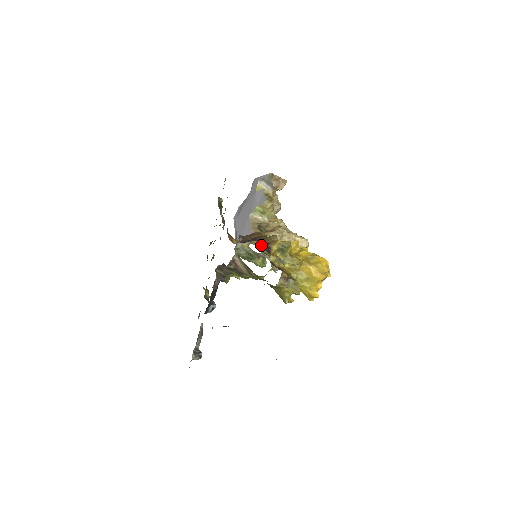
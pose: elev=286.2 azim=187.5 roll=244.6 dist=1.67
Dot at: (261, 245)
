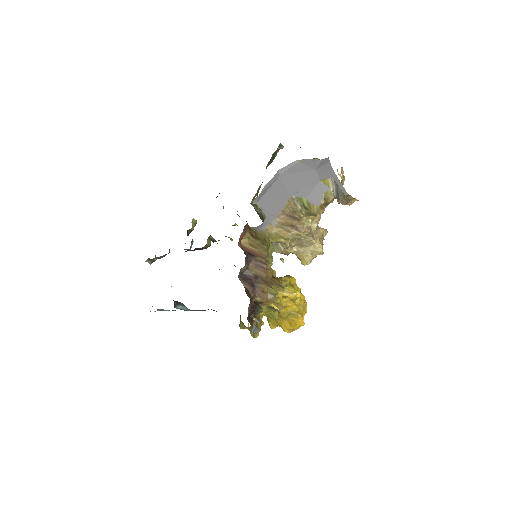
Dot at: (251, 304)
